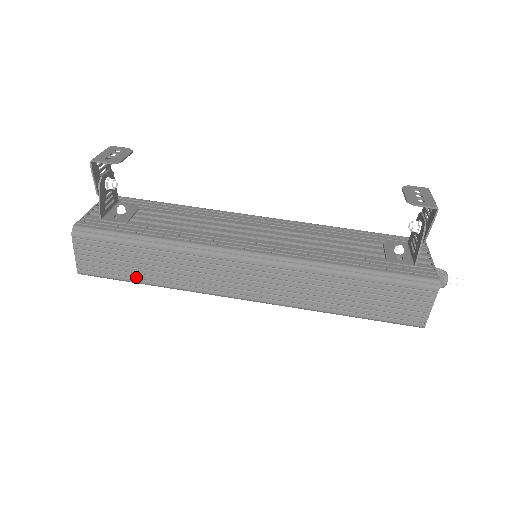
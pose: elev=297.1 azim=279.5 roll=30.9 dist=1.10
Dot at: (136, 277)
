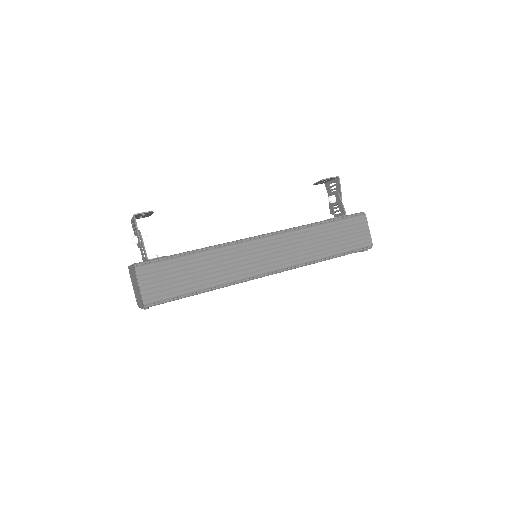
Dot at: (191, 287)
